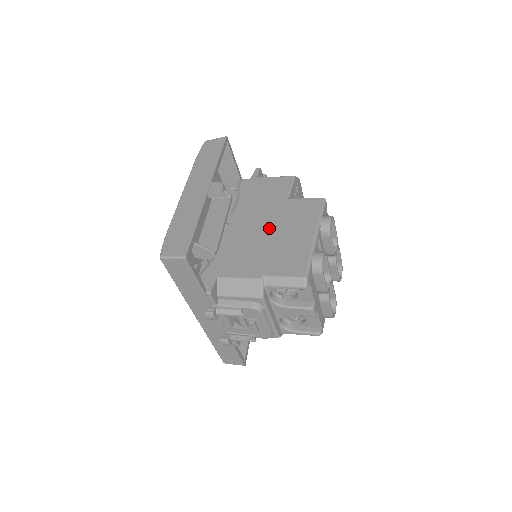
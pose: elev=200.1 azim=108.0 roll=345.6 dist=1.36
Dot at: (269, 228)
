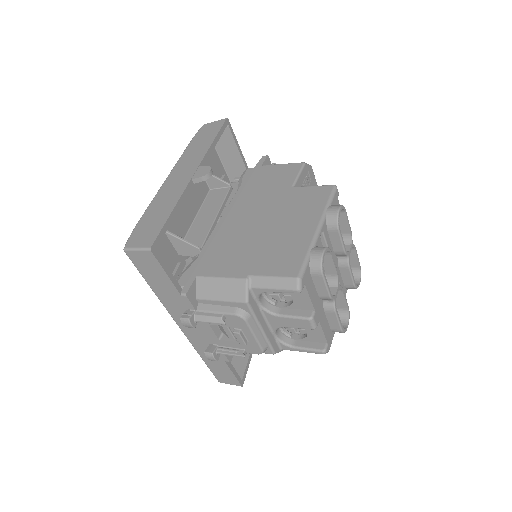
Dot at: (265, 220)
